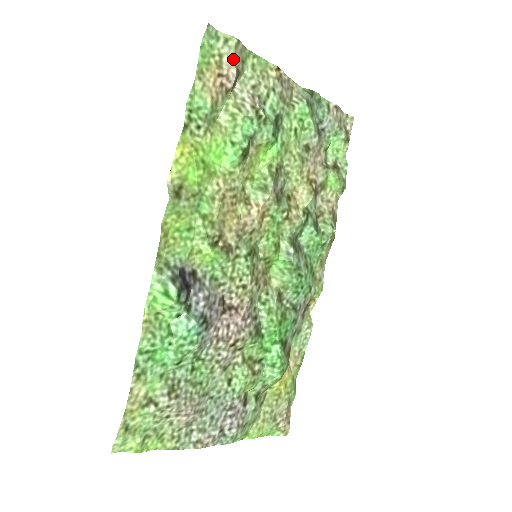
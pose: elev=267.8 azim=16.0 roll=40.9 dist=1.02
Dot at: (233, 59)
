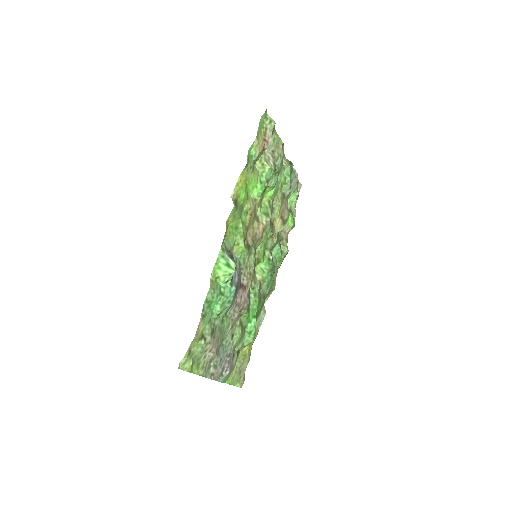
Dot at: (271, 133)
